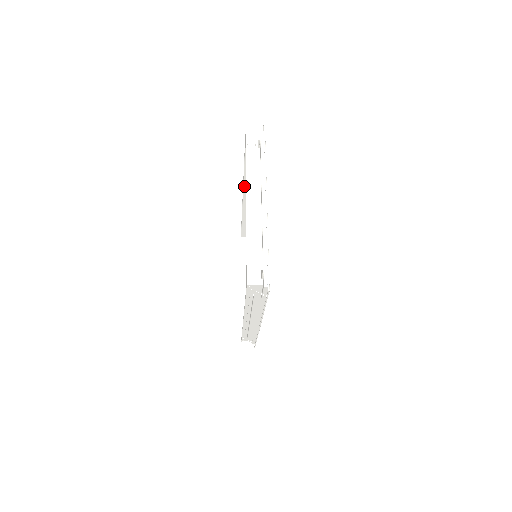
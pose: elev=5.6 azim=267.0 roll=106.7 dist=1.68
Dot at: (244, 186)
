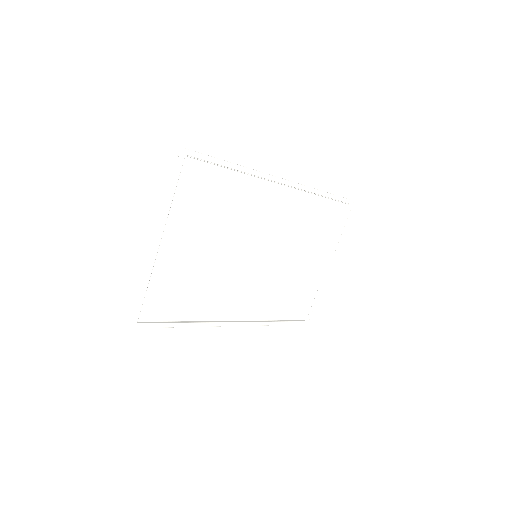
Dot at: occluded
